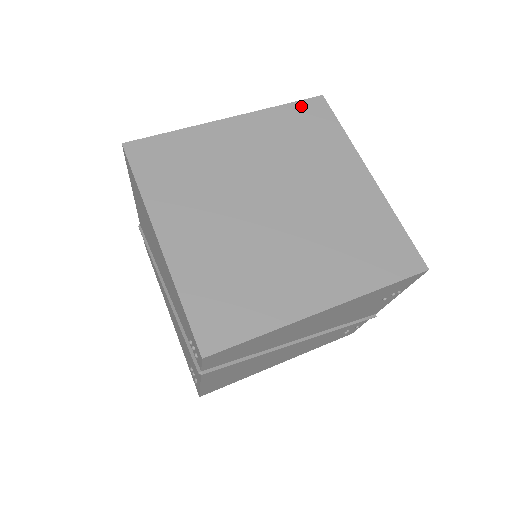
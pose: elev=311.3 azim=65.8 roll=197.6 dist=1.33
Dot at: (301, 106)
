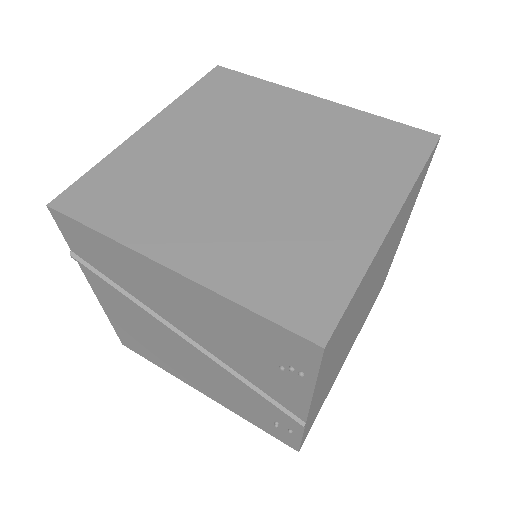
Dot at: (402, 129)
